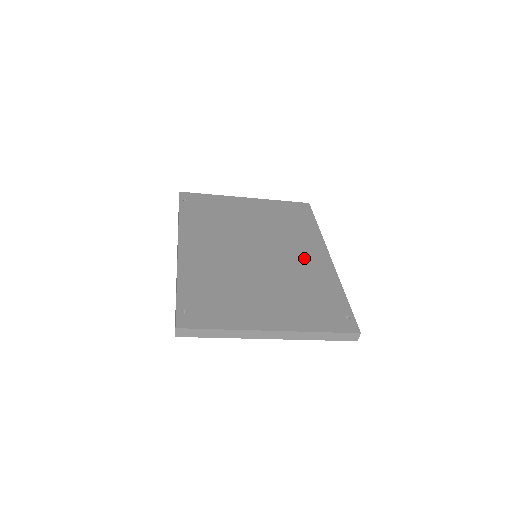
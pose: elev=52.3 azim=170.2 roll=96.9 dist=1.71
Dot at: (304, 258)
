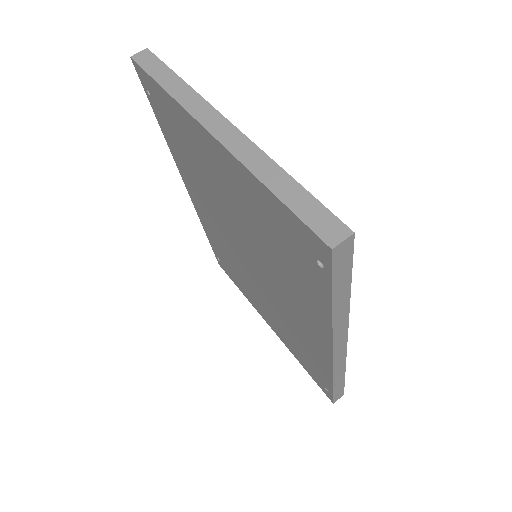
Dot at: occluded
